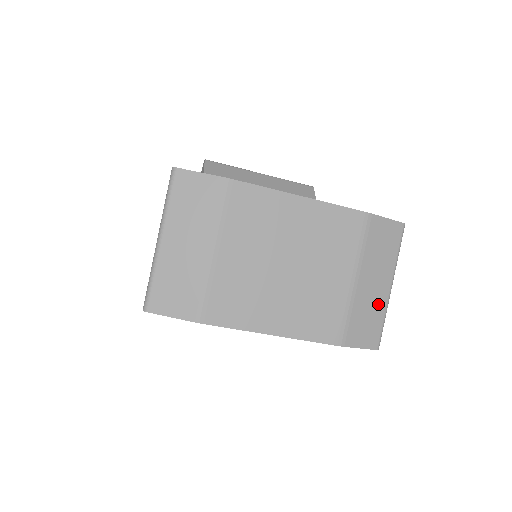
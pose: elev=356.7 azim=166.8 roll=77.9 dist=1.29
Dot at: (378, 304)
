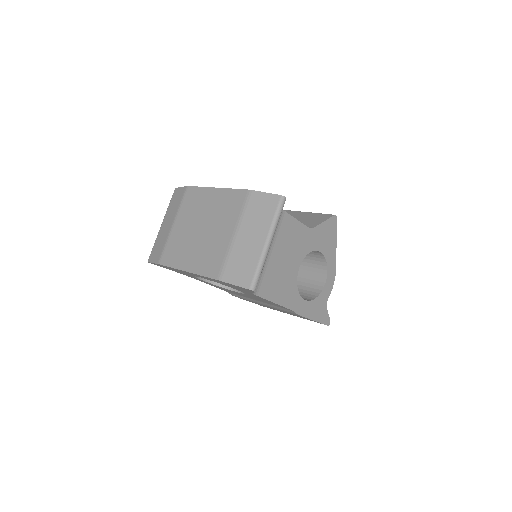
Dot at: (253, 254)
